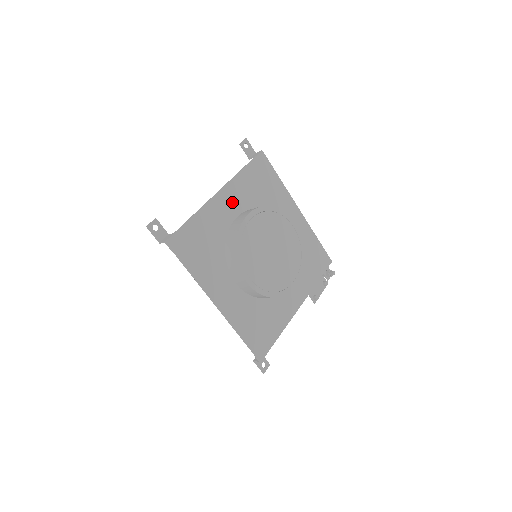
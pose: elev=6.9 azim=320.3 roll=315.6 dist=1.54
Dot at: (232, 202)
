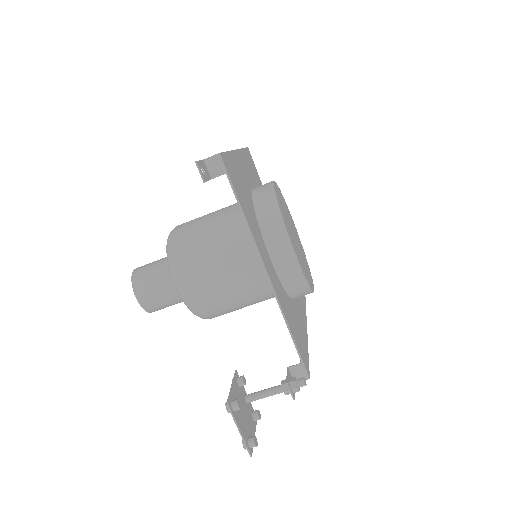
Dot at: occluded
